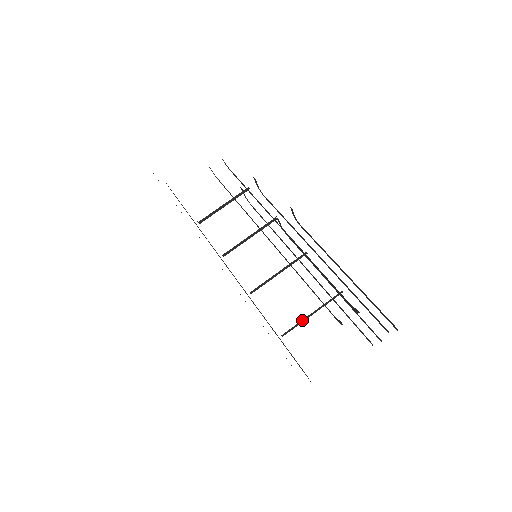
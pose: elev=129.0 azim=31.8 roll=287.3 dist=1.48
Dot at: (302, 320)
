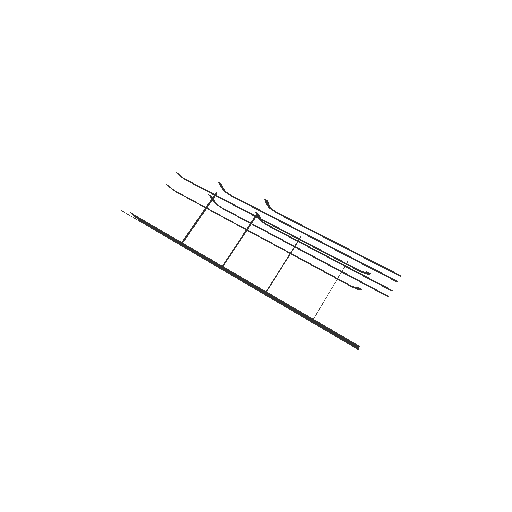
Dot at: occluded
